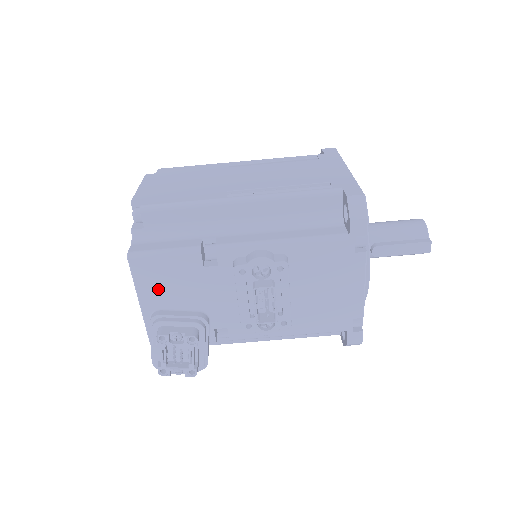
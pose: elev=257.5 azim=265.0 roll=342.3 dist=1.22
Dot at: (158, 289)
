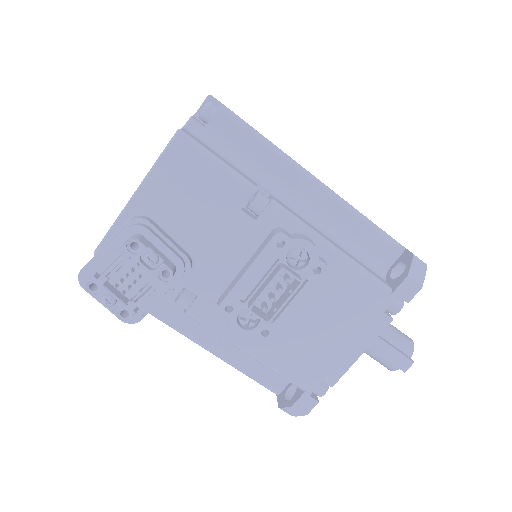
Dot at: (172, 194)
